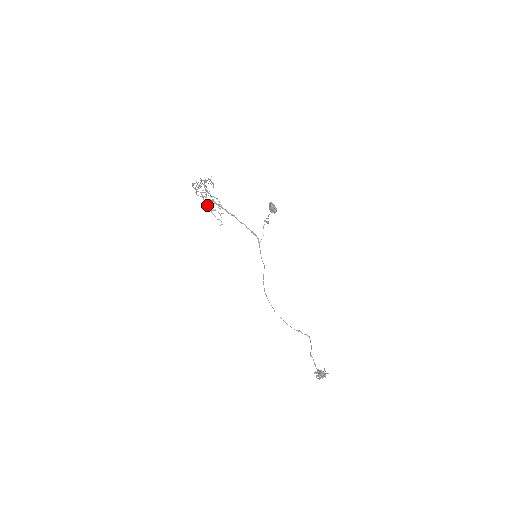
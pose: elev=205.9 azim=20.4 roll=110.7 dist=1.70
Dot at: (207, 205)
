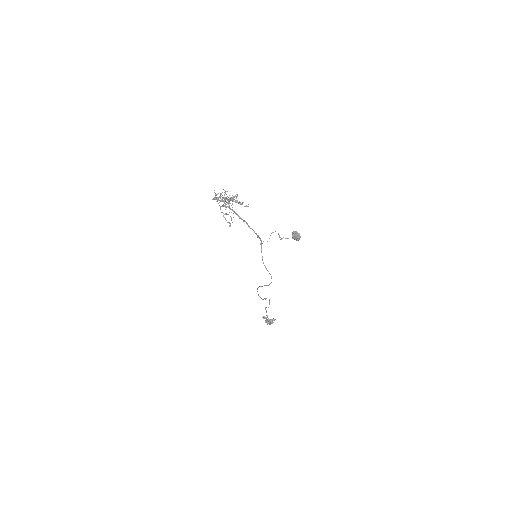
Dot at: (220, 209)
